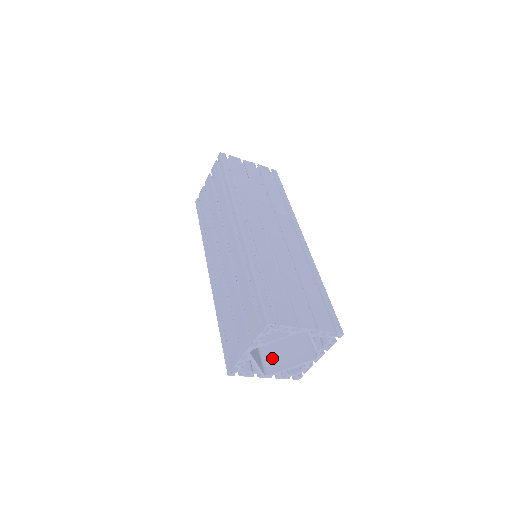
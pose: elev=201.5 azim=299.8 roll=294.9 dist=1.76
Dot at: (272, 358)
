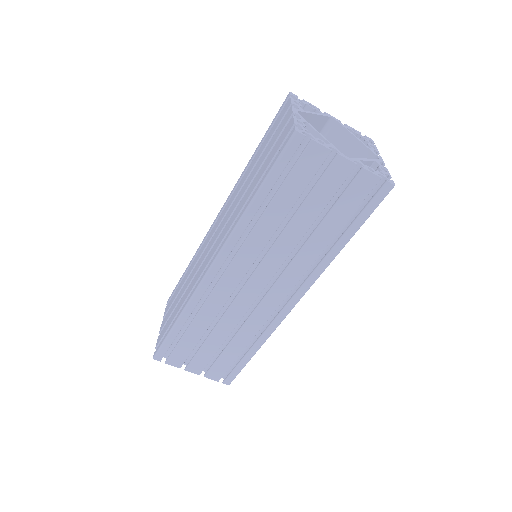
Dot at: occluded
